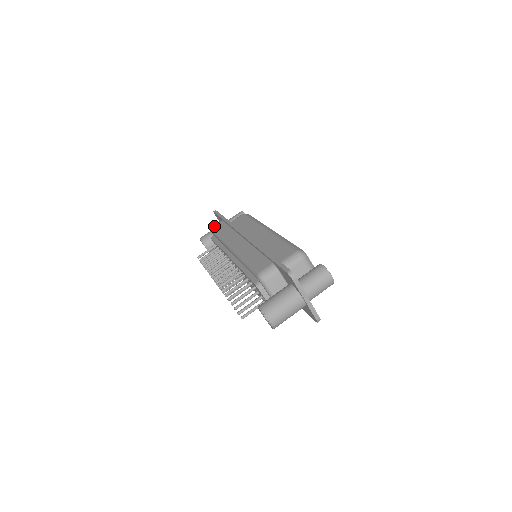
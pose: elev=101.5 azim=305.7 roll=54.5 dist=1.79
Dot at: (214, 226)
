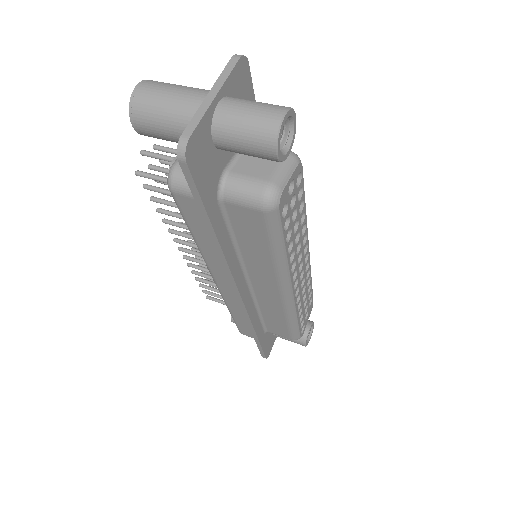
Dot at: occluded
